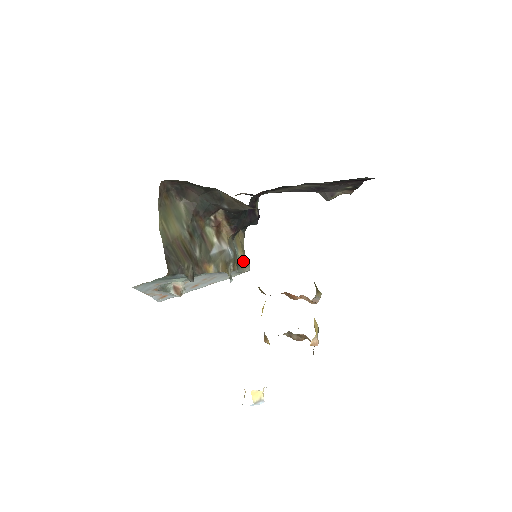
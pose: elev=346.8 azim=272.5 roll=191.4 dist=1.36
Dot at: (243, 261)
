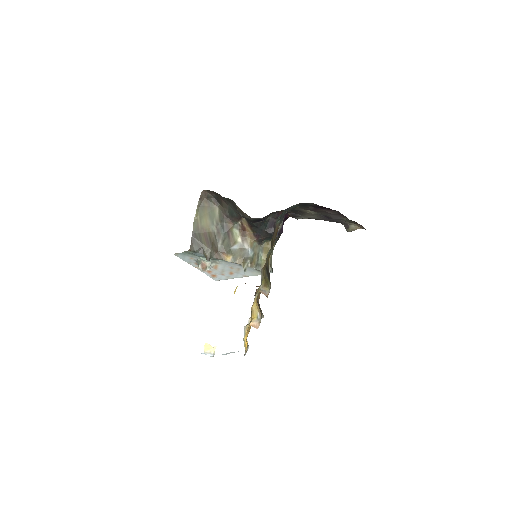
Dot at: occluded
